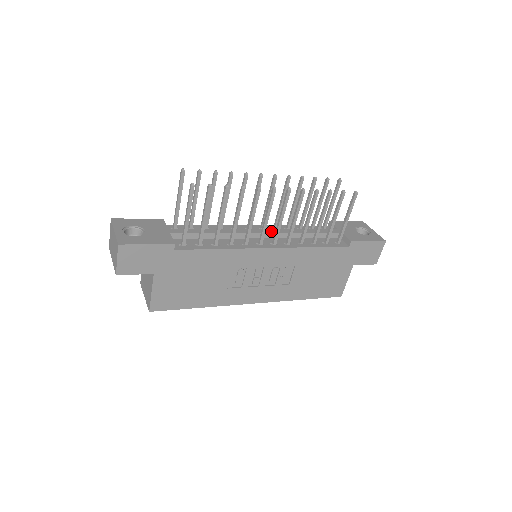
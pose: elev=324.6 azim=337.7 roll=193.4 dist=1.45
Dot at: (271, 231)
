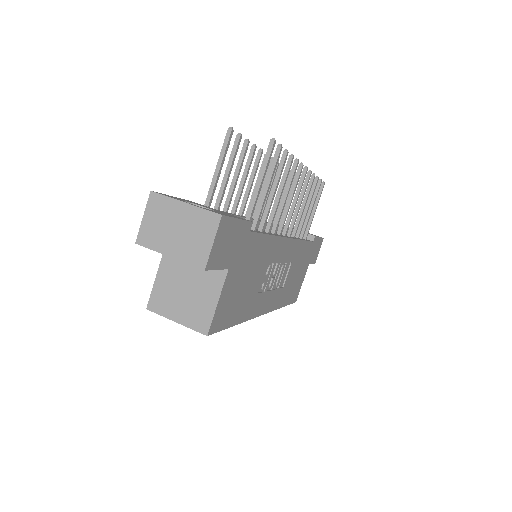
Dot at: occluded
